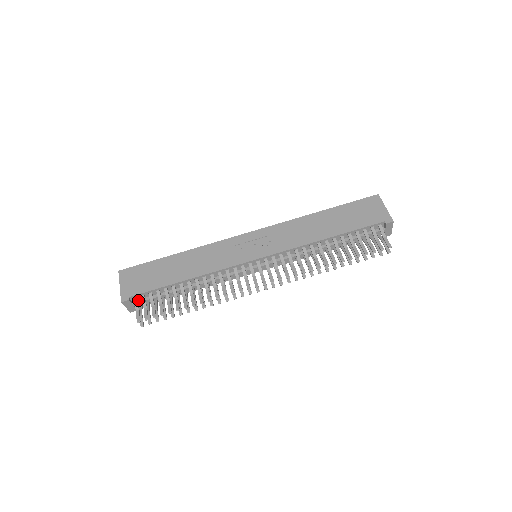
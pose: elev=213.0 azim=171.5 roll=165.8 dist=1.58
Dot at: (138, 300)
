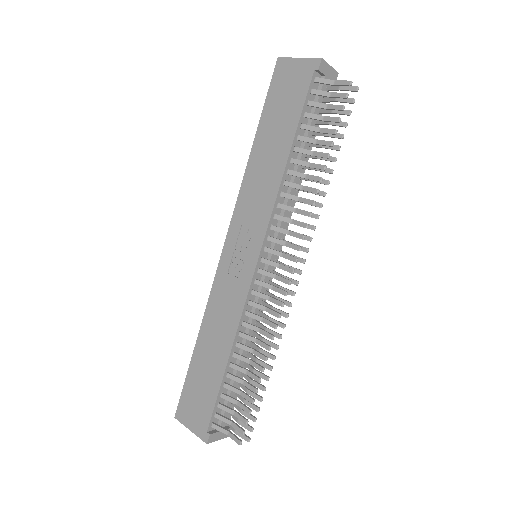
Dot at: (218, 422)
